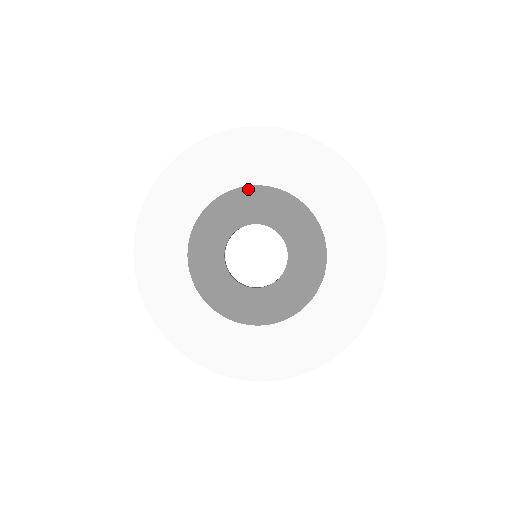
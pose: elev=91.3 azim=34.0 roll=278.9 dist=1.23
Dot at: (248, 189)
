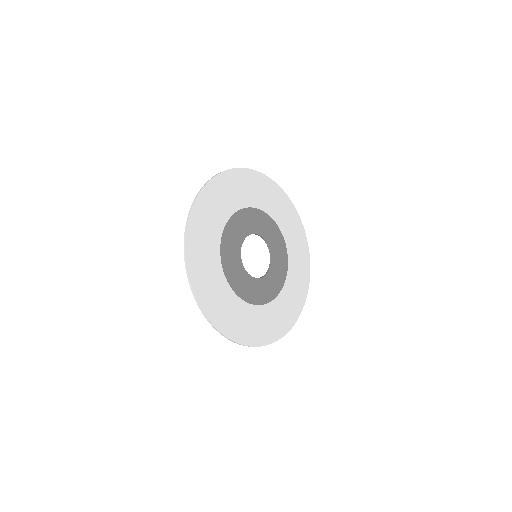
Dot at: (265, 215)
